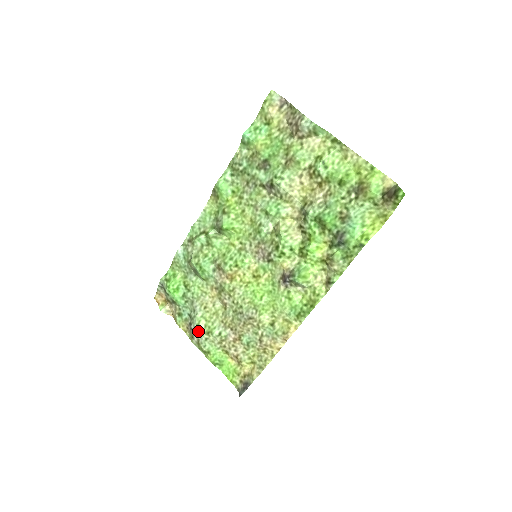
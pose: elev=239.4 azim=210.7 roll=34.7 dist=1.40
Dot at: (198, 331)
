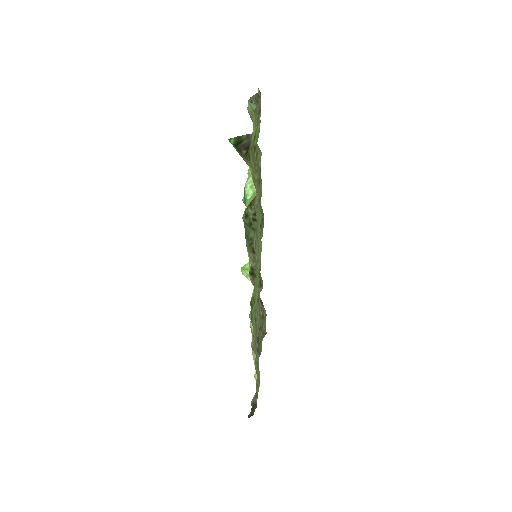
Dot at: occluded
